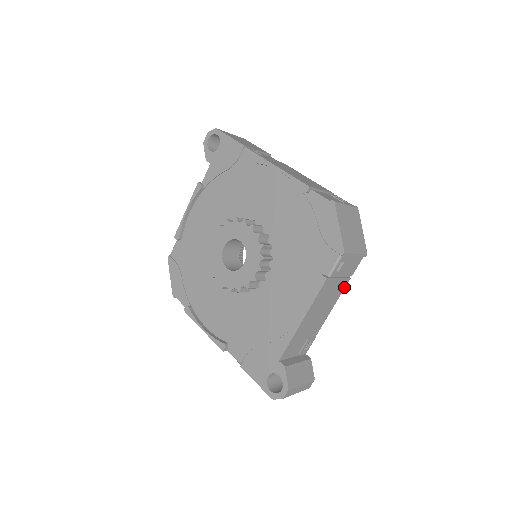
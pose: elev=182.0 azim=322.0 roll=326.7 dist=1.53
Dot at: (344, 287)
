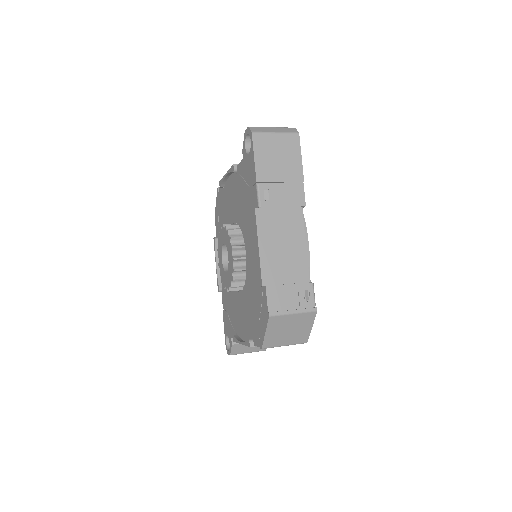
Dot at: occluded
